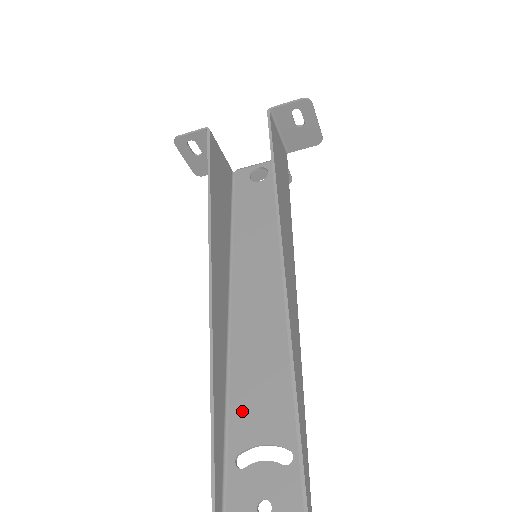
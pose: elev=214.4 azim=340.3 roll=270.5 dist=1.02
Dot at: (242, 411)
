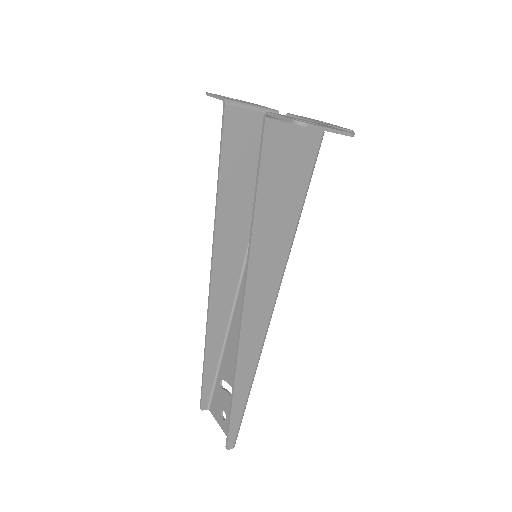
Dot at: (228, 358)
